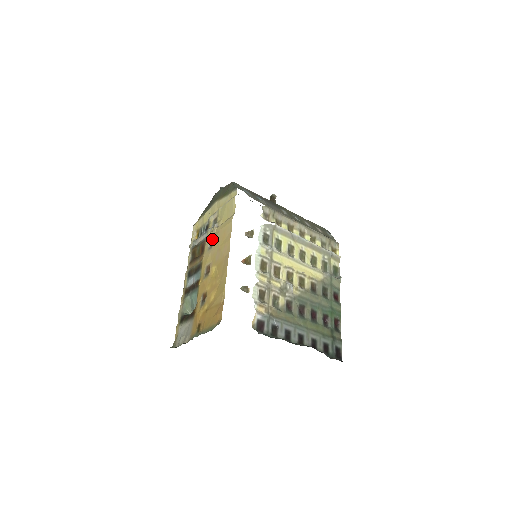
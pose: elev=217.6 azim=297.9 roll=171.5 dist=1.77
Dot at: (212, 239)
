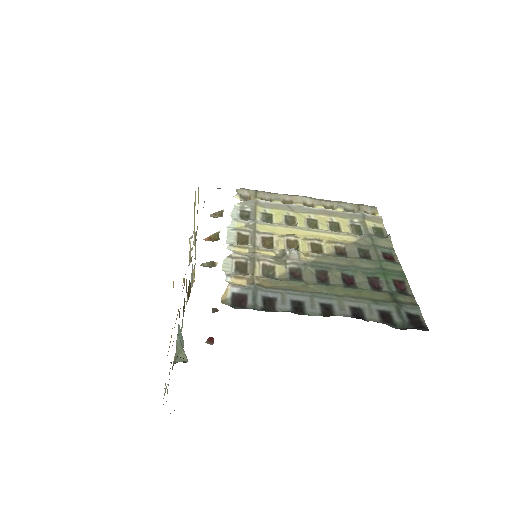
Dot at: (190, 256)
